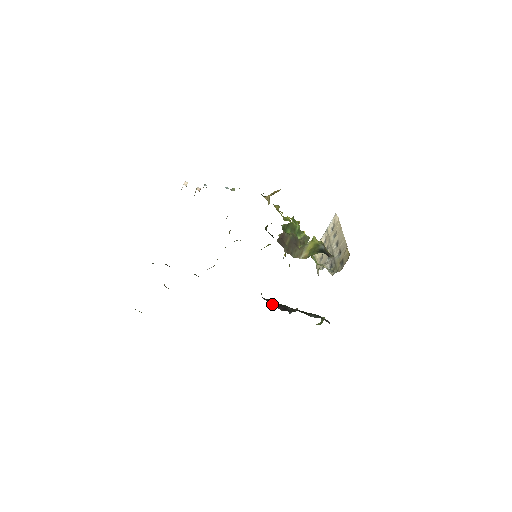
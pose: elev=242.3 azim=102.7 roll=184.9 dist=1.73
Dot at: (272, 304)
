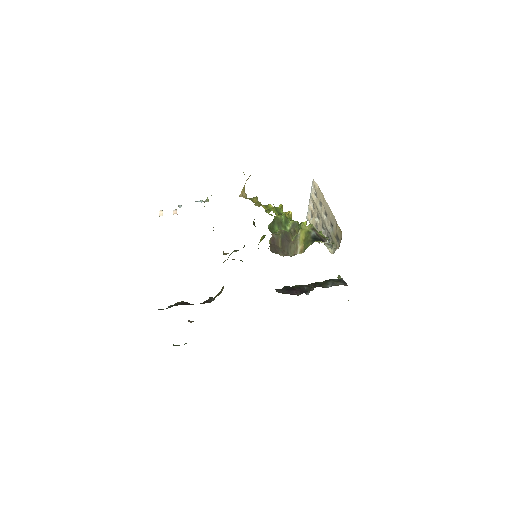
Dot at: (289, 293)
